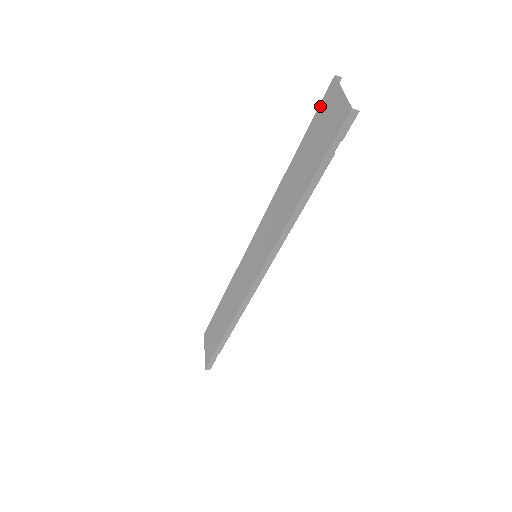
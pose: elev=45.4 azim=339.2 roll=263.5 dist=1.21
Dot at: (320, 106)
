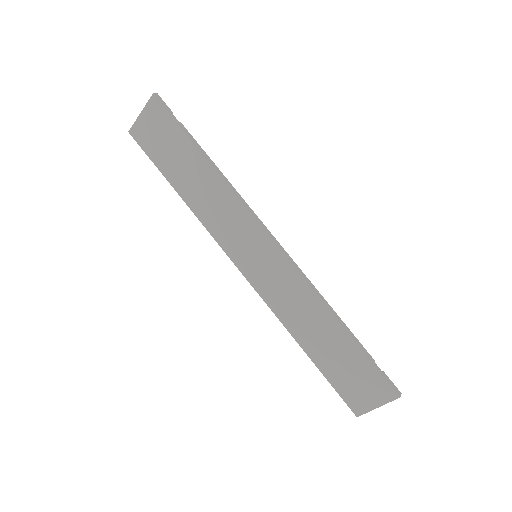
Dot at: (145, 150)
